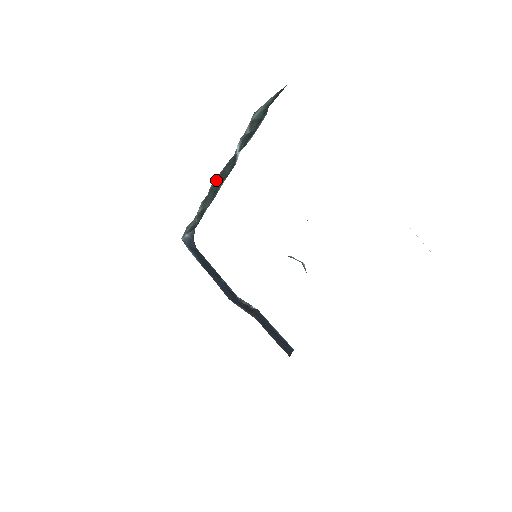
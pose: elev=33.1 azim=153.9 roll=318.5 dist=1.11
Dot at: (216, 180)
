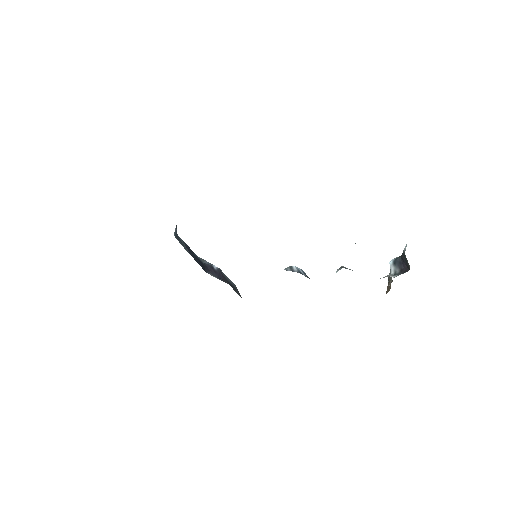
Dot at: occluded
